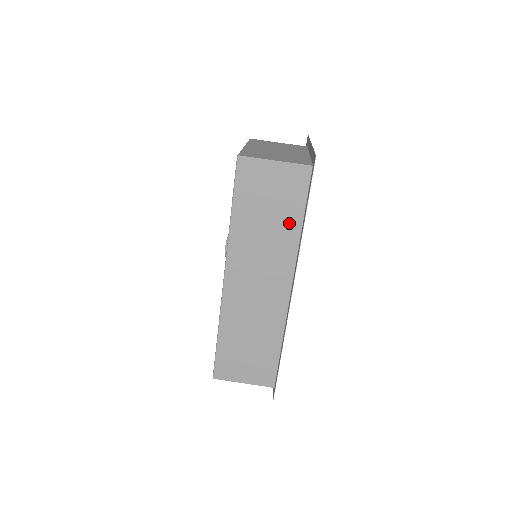
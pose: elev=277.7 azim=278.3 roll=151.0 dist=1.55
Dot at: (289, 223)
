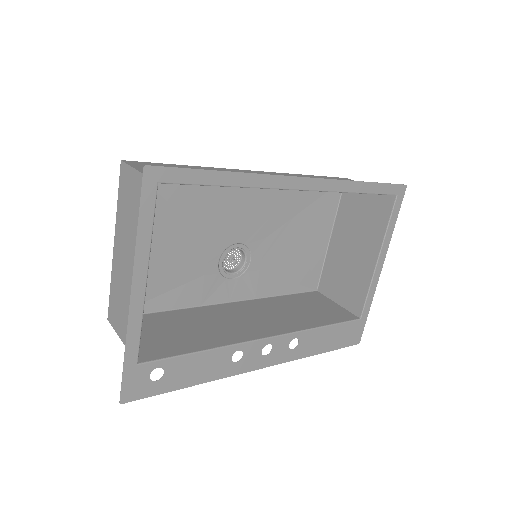
Dot at: occluded
